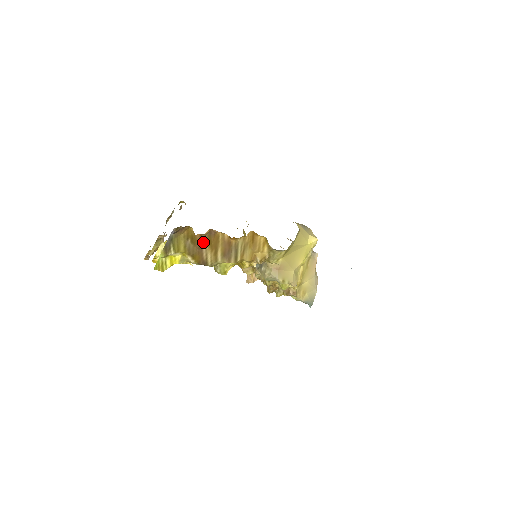
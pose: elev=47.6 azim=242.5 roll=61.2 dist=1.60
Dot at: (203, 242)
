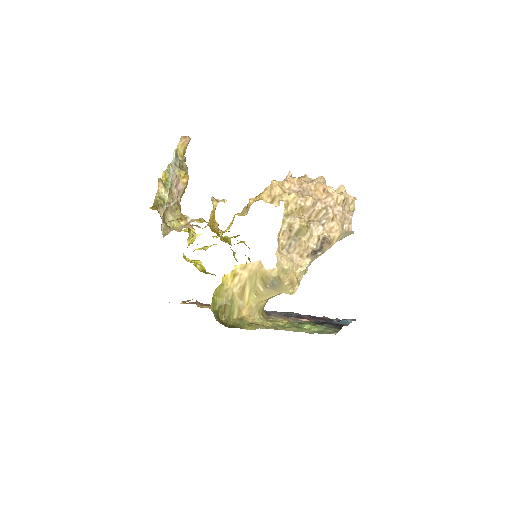
Dot at: occluded
